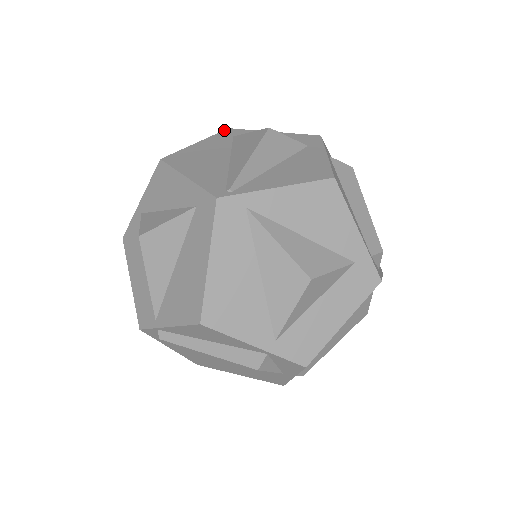
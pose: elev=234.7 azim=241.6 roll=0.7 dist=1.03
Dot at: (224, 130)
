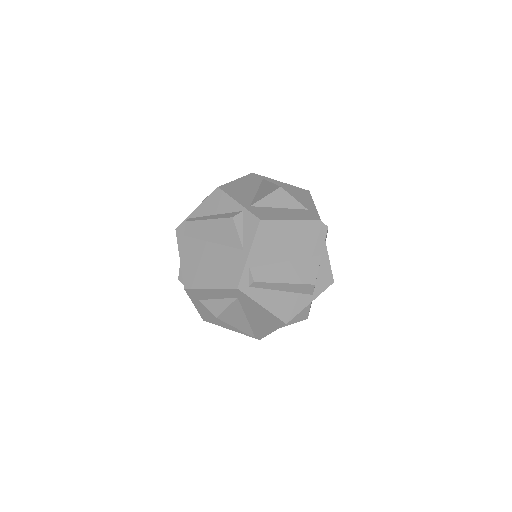
Dot at: occluded
